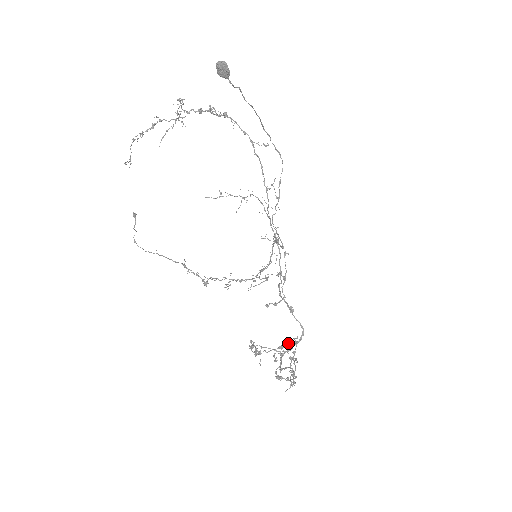
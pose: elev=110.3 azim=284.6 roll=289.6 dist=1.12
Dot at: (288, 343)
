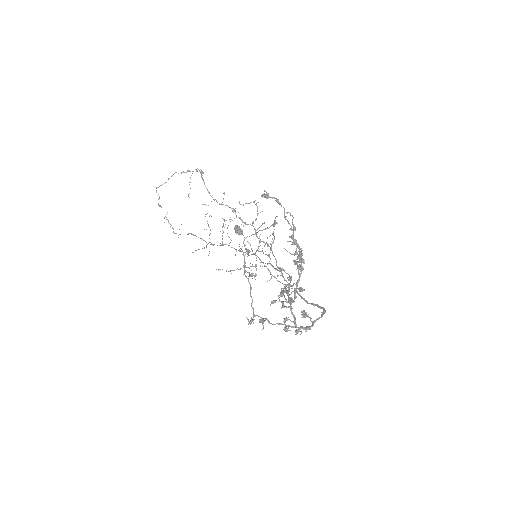
Dot at: (304, 313)
